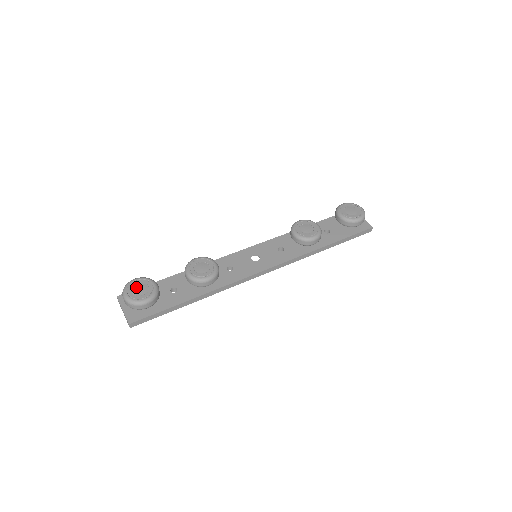
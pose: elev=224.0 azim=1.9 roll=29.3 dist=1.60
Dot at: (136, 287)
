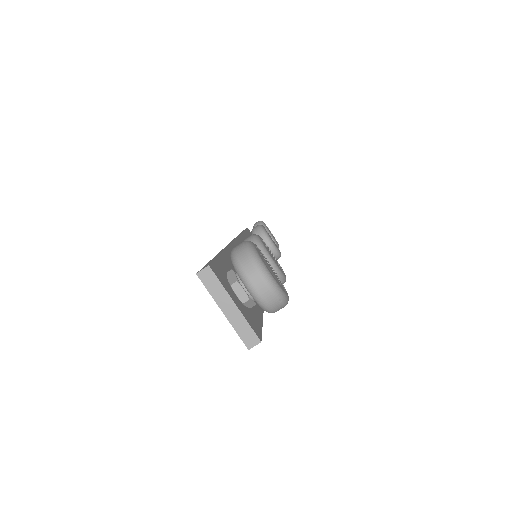
Dot at: (266, 262)
